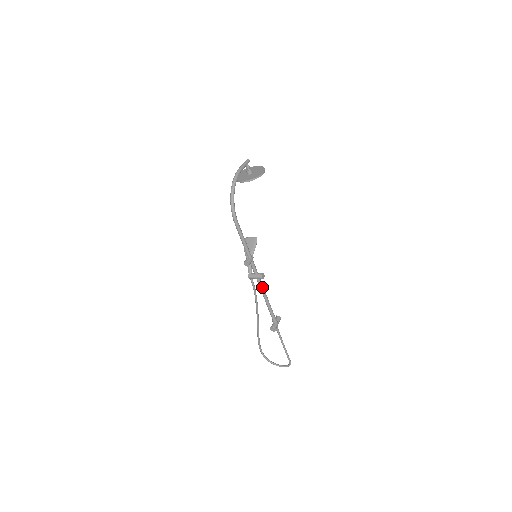
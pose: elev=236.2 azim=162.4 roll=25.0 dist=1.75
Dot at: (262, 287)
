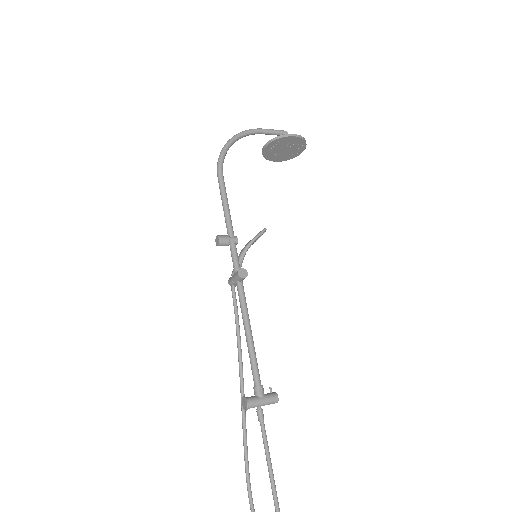
Dot at: (242, 301)
